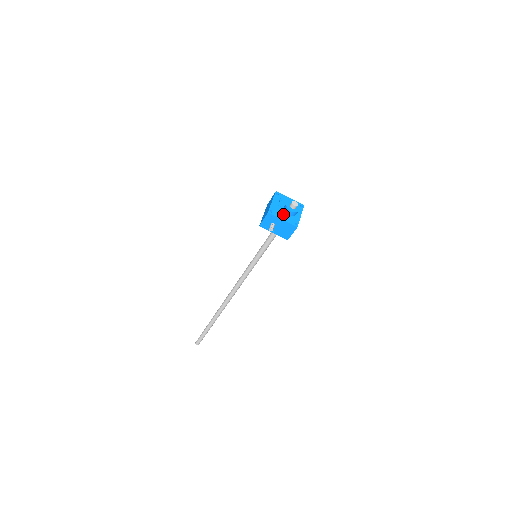
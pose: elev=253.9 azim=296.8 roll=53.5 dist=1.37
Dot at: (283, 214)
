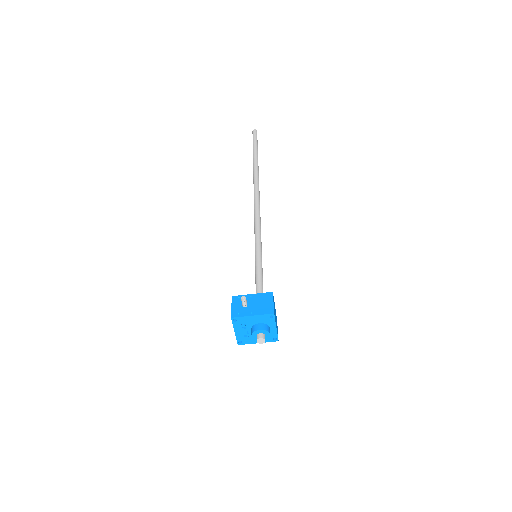
Dot at: occluded
